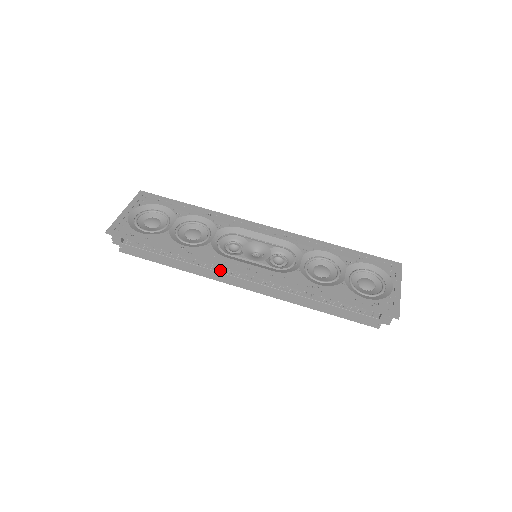
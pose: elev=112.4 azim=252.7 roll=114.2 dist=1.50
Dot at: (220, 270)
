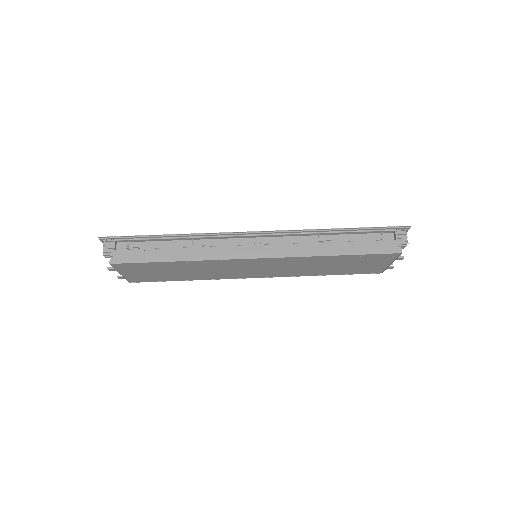
Dot at: (226, 247)
